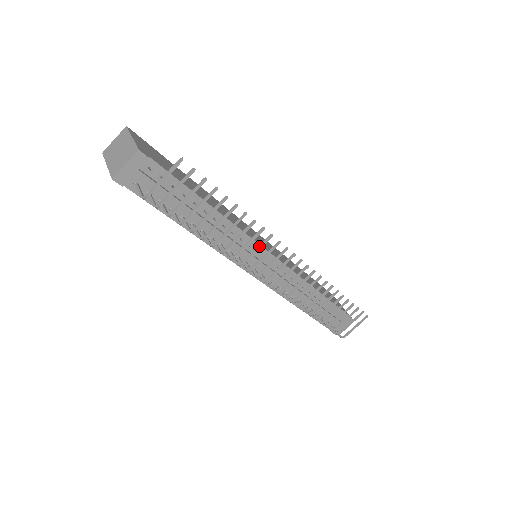
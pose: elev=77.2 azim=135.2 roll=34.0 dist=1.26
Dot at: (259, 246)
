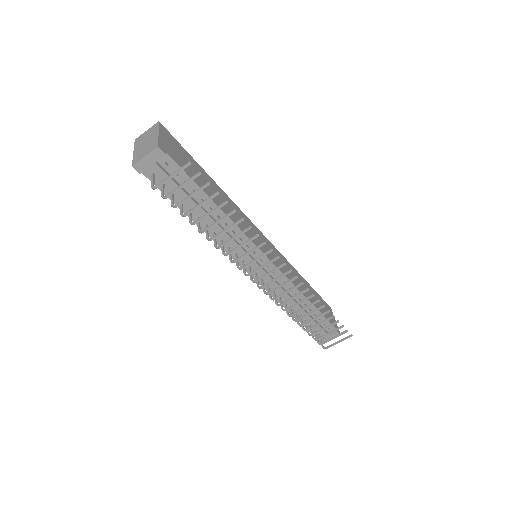
Dot at: (252, 249)
